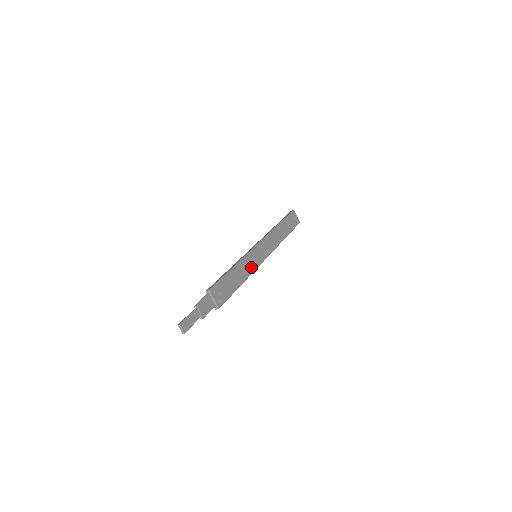
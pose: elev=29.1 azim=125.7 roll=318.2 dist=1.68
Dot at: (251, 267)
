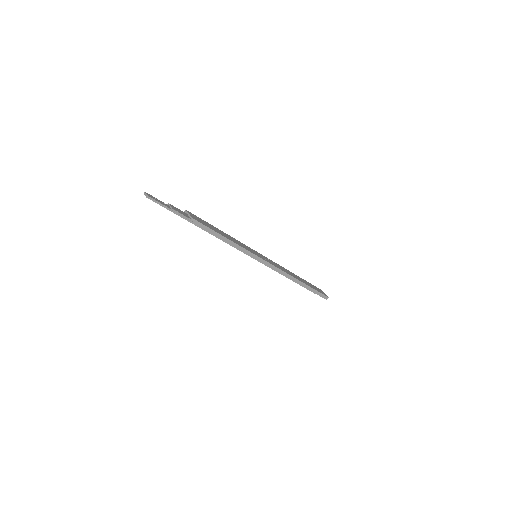
Dot at: (245, 248)
